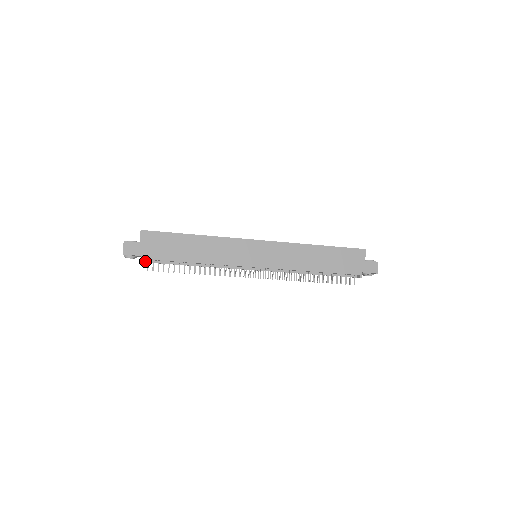
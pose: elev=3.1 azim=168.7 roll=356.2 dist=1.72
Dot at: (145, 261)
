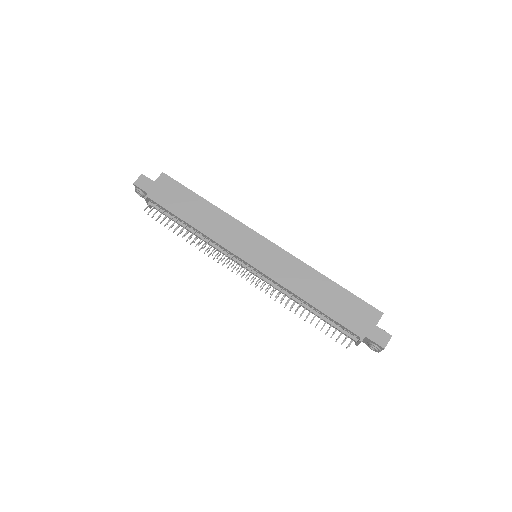
Dot at: (149, 203)
